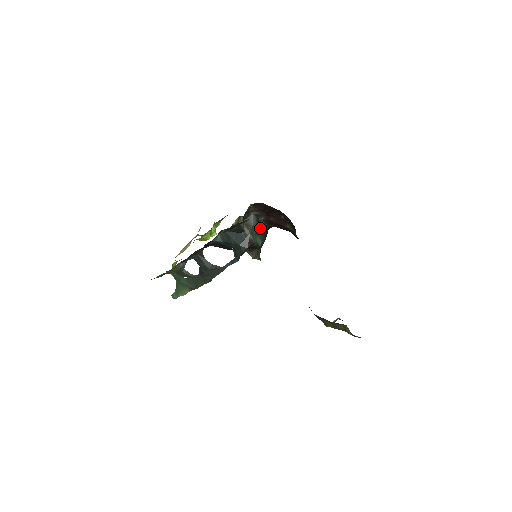
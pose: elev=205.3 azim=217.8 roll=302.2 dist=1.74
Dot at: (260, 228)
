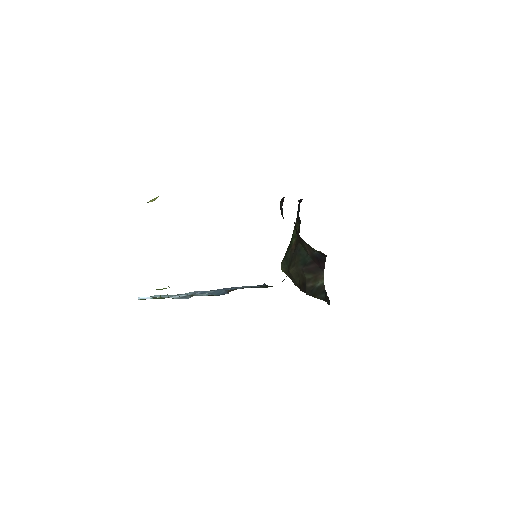
Dot at: occluded
